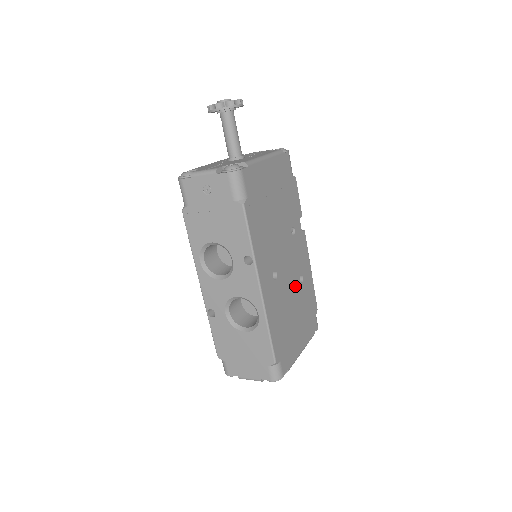
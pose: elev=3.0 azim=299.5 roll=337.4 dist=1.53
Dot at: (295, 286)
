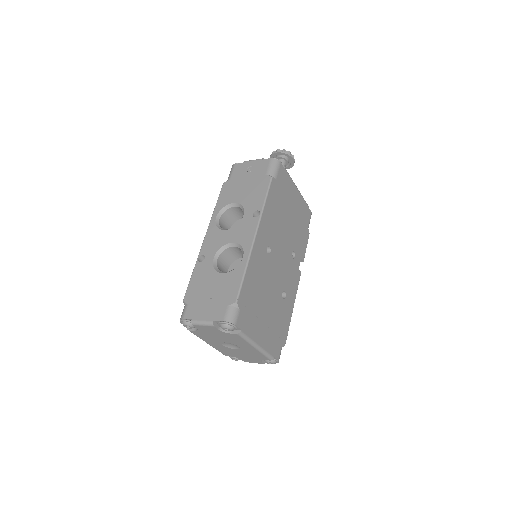
Dot at: (277, 289)
